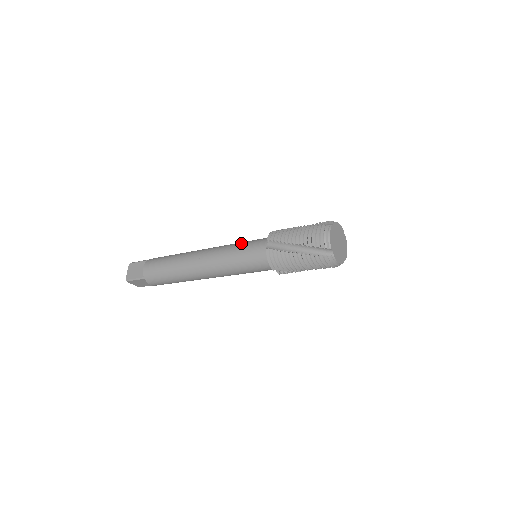
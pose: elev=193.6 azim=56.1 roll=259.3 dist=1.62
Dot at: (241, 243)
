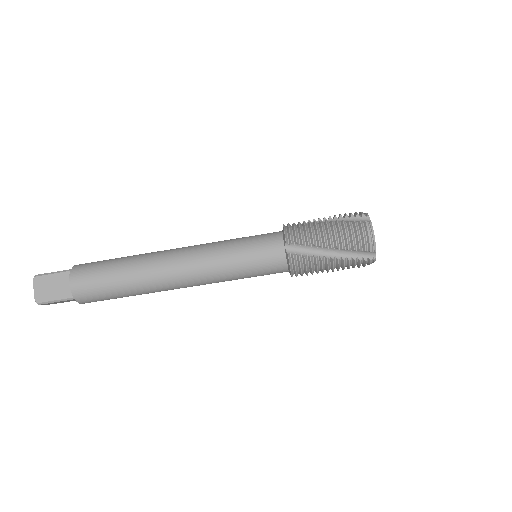
Dot at: occluded
